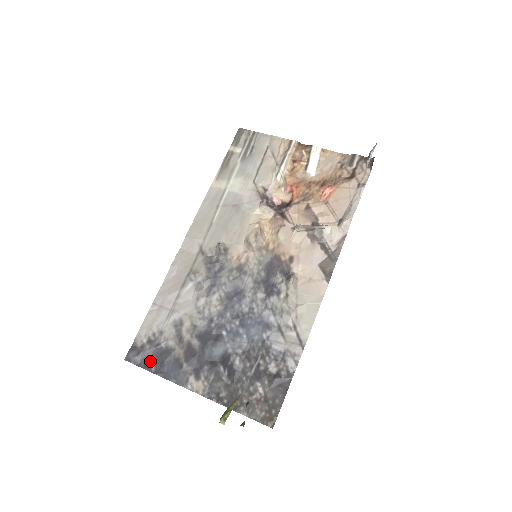
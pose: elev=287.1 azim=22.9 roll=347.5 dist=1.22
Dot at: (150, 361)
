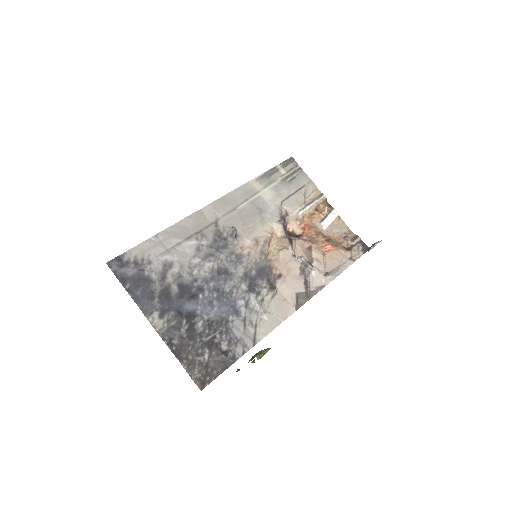
Dot at: (128, 278)
